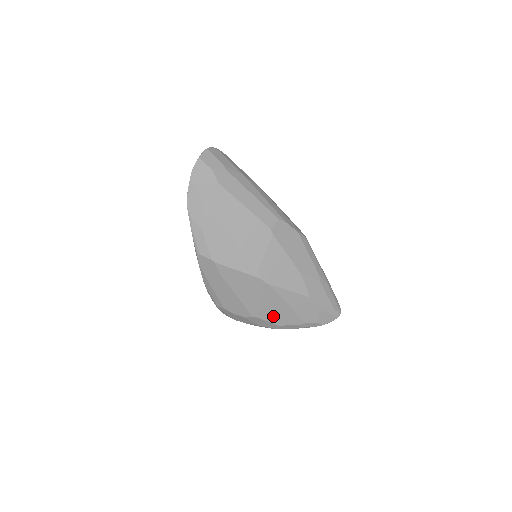
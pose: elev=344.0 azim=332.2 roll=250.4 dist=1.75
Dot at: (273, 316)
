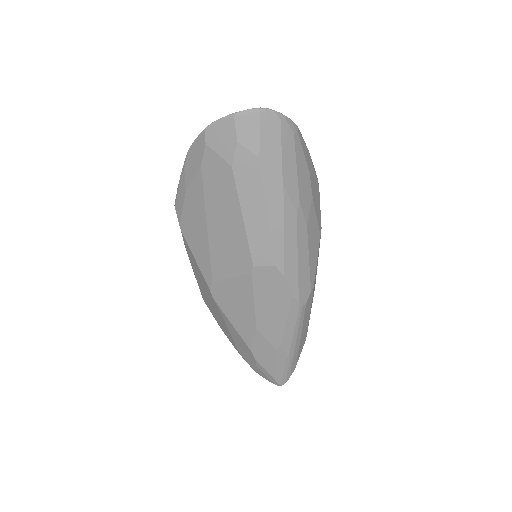
Dot at: (217, 318)
